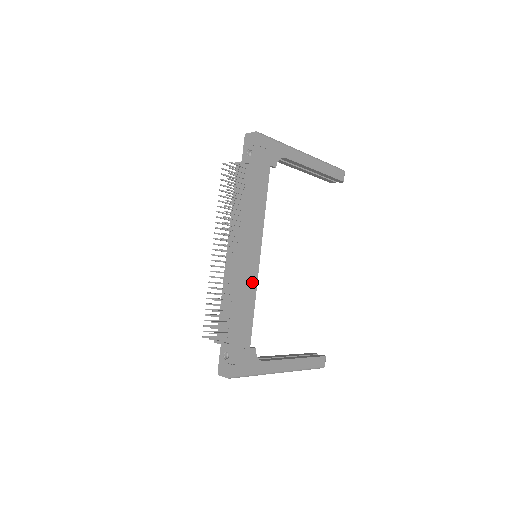
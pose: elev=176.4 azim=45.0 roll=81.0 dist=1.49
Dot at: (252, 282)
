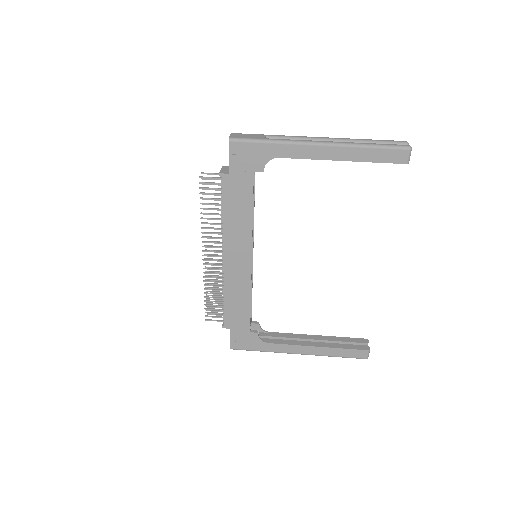
Dot at: (244, 282)
